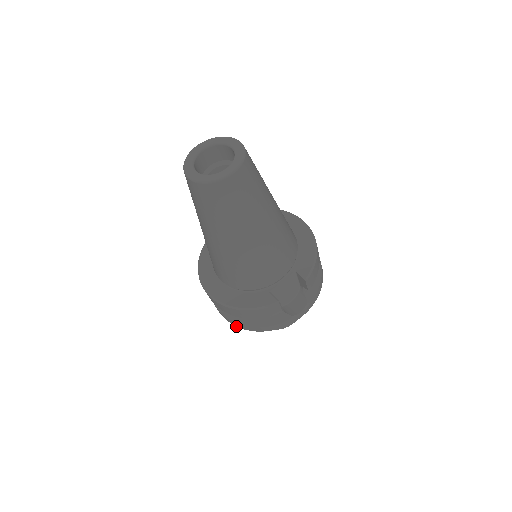
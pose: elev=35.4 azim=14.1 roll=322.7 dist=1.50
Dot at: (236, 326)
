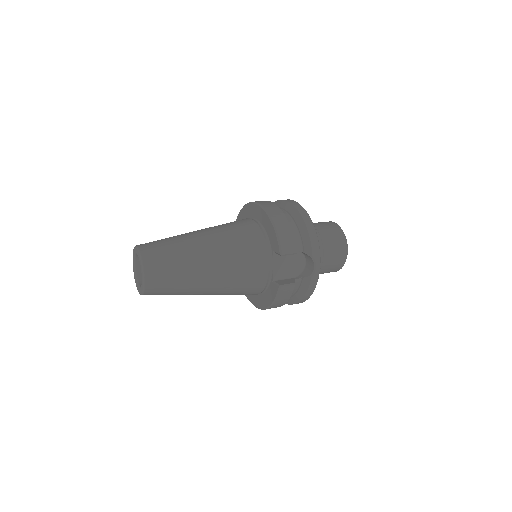
Dot at: occluded
